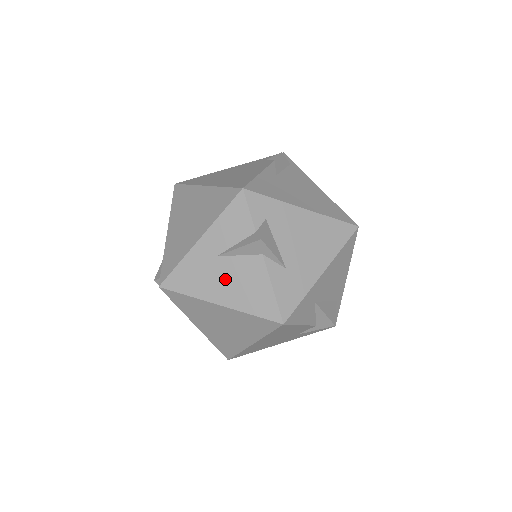
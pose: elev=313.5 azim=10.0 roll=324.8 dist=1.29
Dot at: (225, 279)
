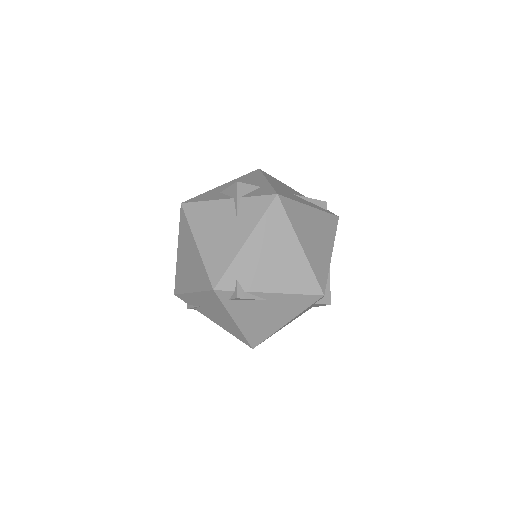
Dot at: occluded
